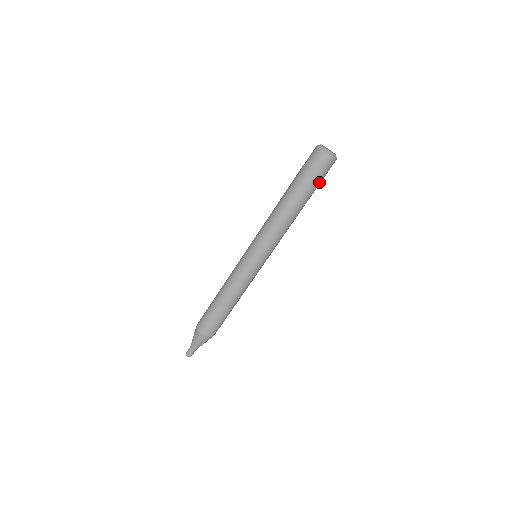
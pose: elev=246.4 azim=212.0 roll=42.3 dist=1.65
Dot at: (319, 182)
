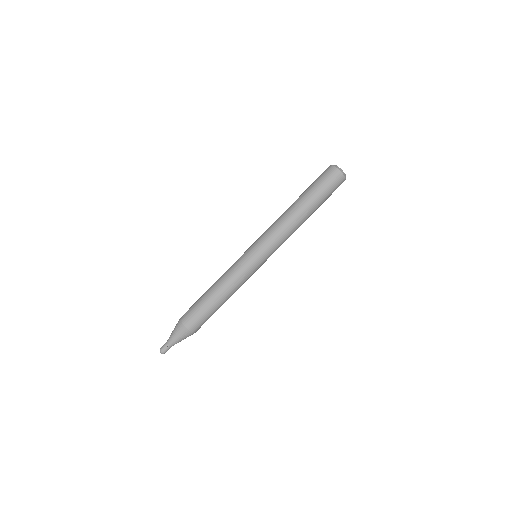
Dot at: (322, 189)
